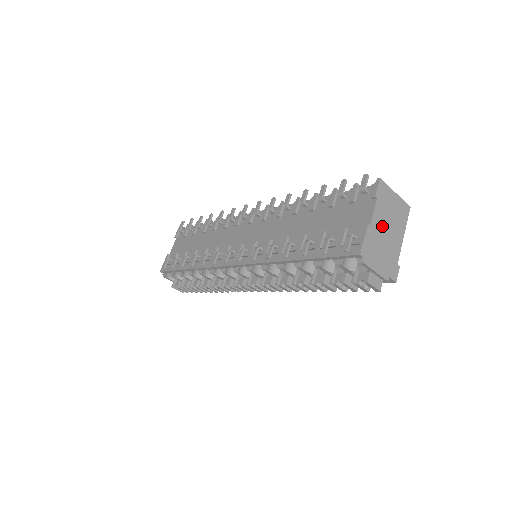
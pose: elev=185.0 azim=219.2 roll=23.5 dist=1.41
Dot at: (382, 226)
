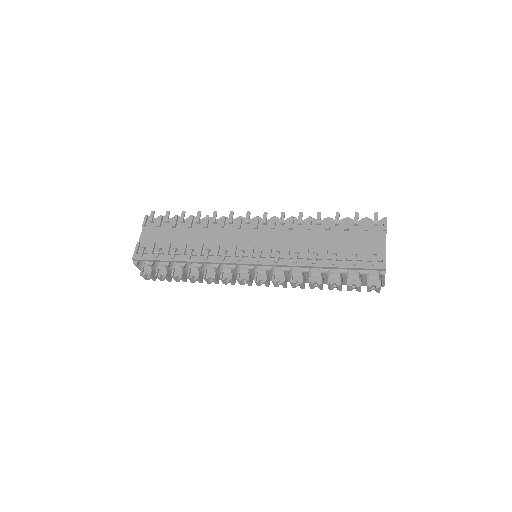
Dot at: occluded
